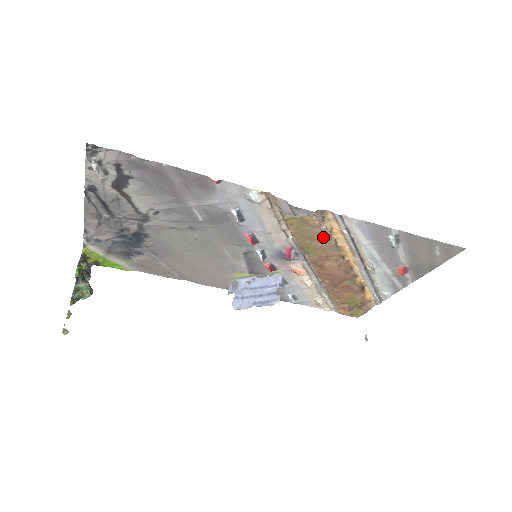
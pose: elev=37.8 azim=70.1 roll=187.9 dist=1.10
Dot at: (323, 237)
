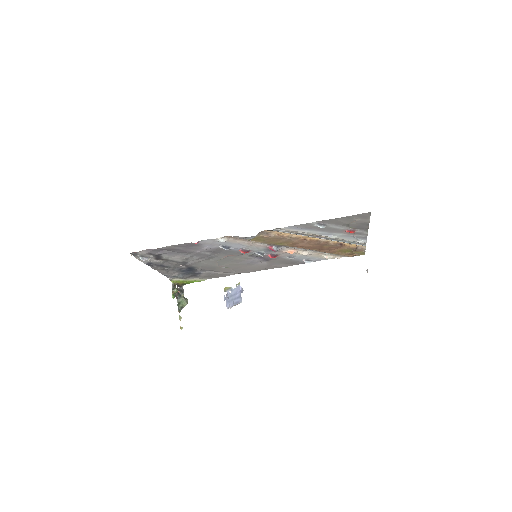
Dot at: (279, 238)
